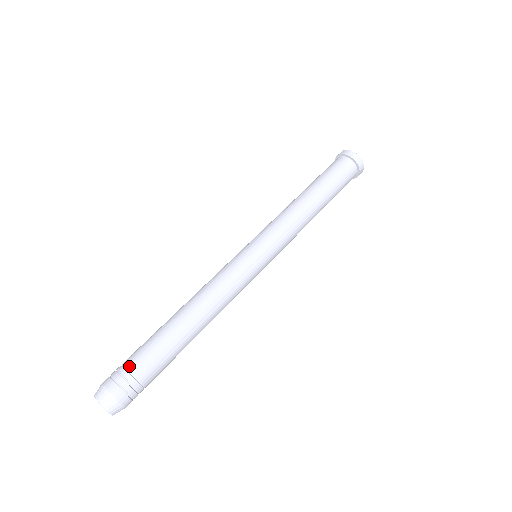
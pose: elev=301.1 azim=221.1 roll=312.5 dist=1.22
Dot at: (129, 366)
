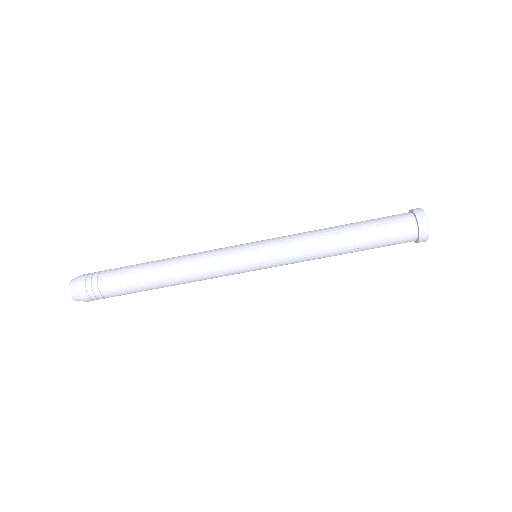
Dot at: (101, 274)
